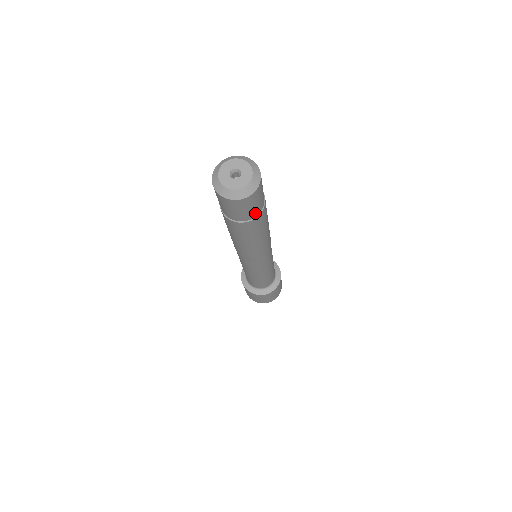
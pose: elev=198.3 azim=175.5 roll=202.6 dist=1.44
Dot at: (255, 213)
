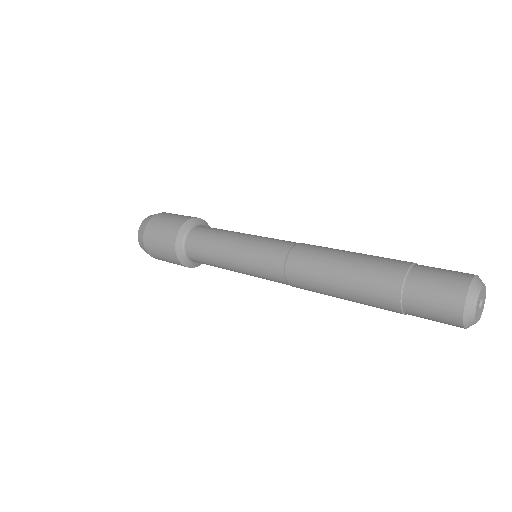
Dot at: occluded
